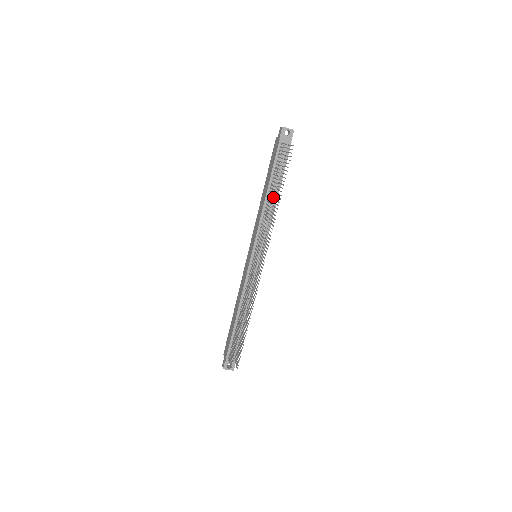
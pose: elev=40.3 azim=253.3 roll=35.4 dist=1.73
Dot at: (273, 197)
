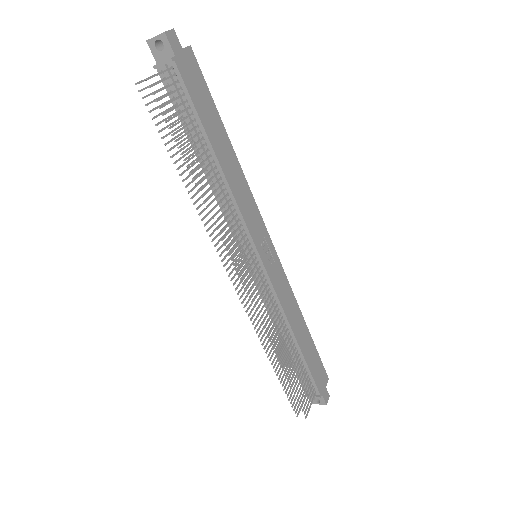
Dot at: occluded
